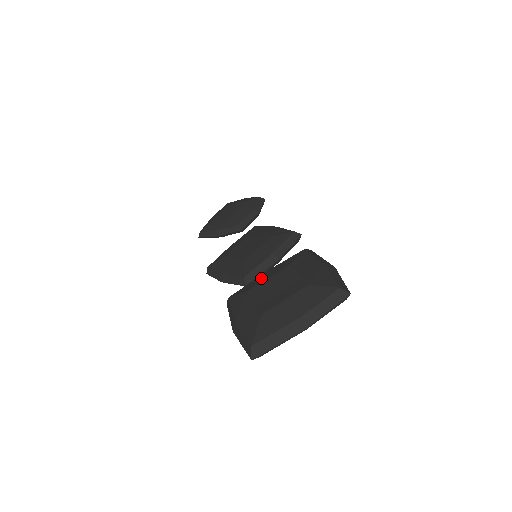
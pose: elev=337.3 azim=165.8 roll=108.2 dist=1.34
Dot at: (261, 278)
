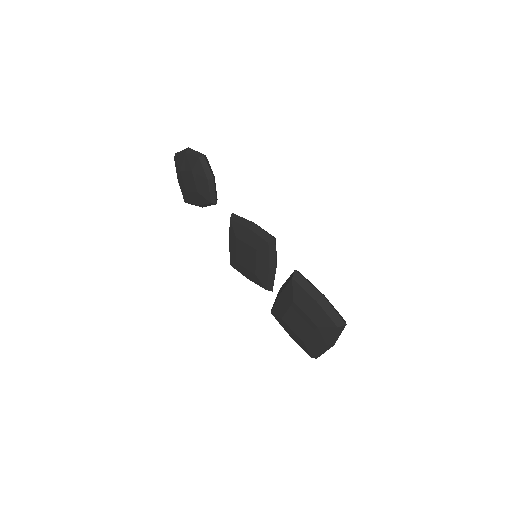
Dot at: (281, 306)
